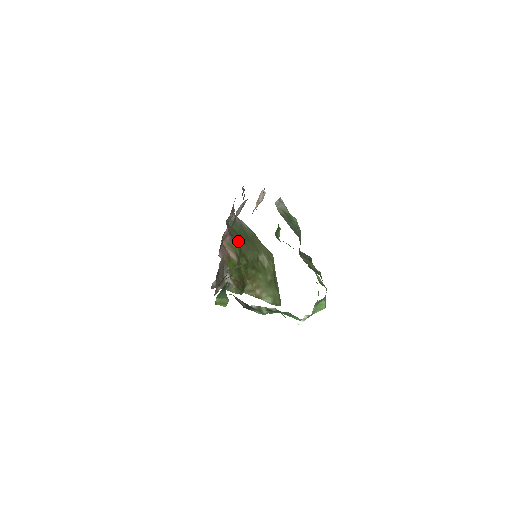
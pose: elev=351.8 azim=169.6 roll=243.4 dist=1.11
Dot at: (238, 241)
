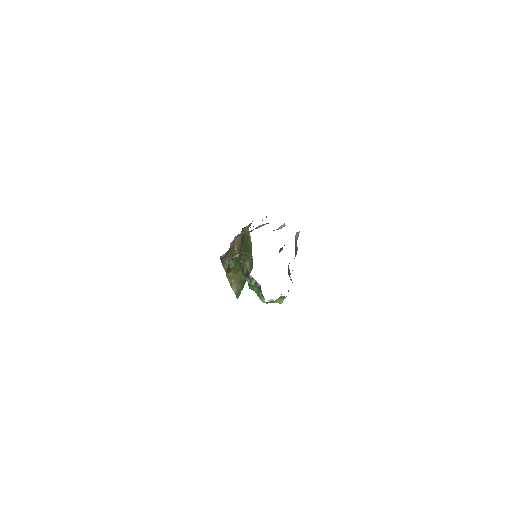
Dot at: (242, 244)
